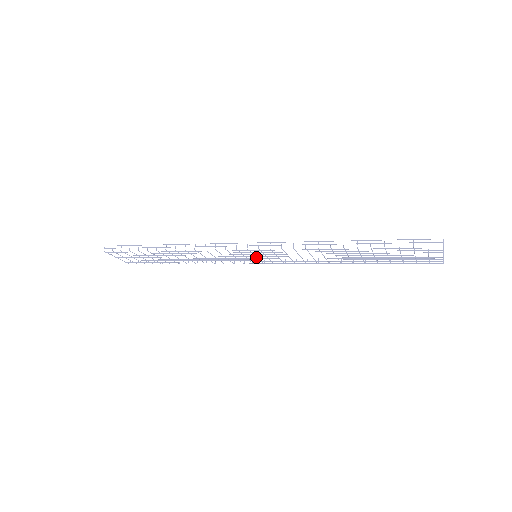
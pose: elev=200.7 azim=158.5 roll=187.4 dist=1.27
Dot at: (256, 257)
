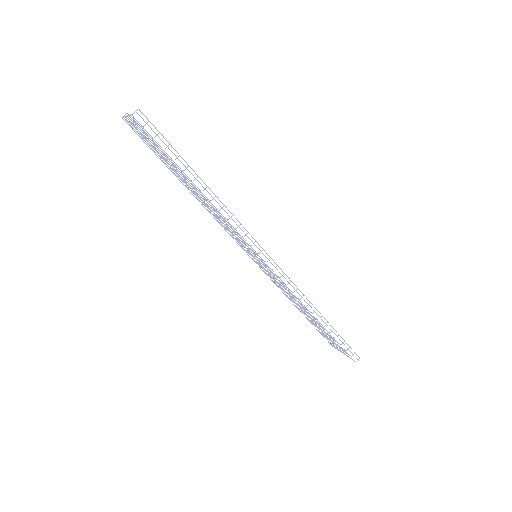
Dot at: (255, 256)
